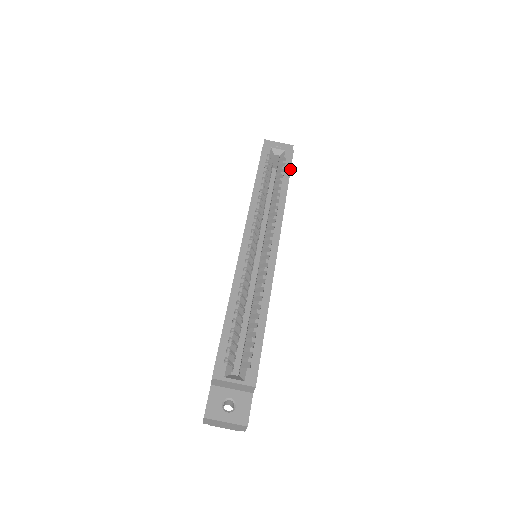
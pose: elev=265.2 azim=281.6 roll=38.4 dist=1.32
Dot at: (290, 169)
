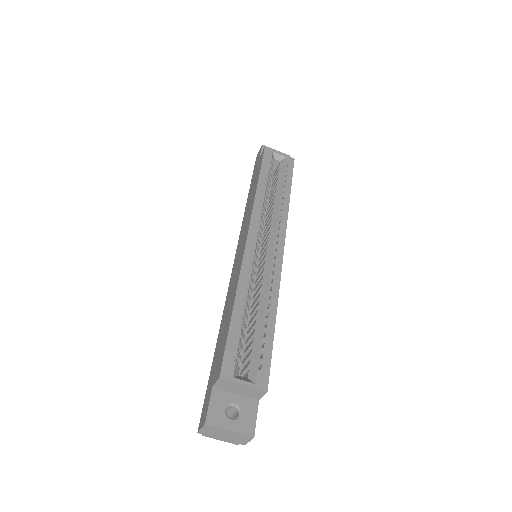
Dot at: (292, 175)
